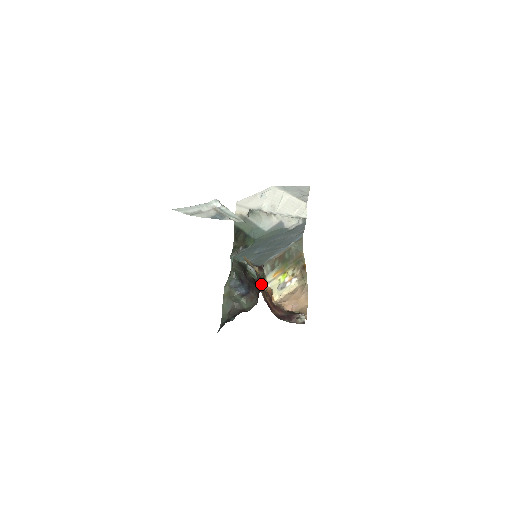
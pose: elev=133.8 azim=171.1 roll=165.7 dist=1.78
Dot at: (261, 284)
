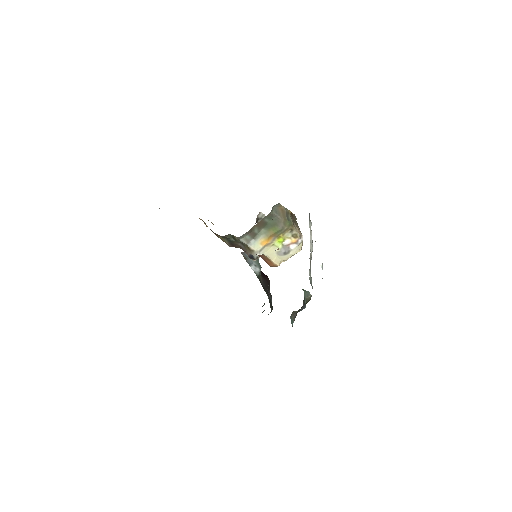
Dot at: (230, 243)
